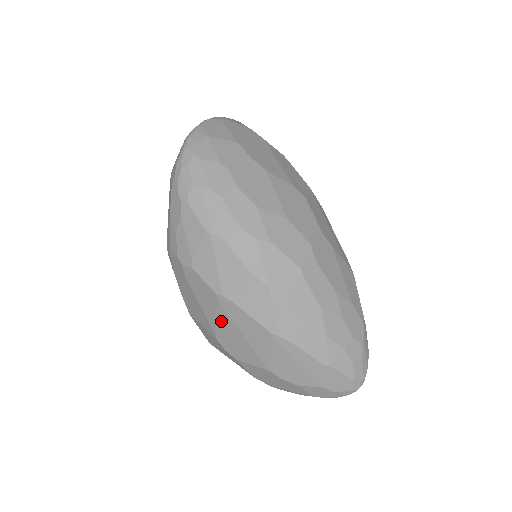
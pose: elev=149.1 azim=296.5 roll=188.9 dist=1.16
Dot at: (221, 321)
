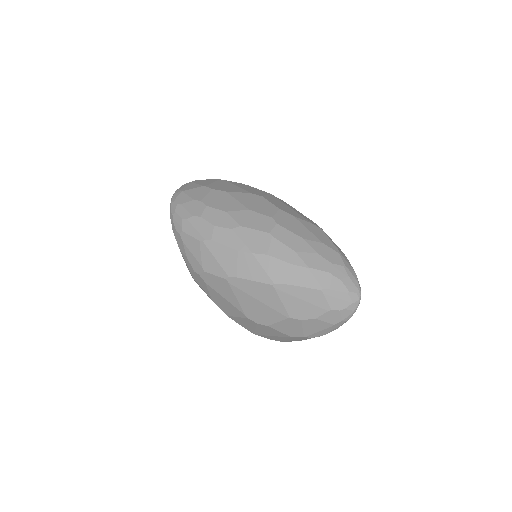
Dot at: (240, 299)
